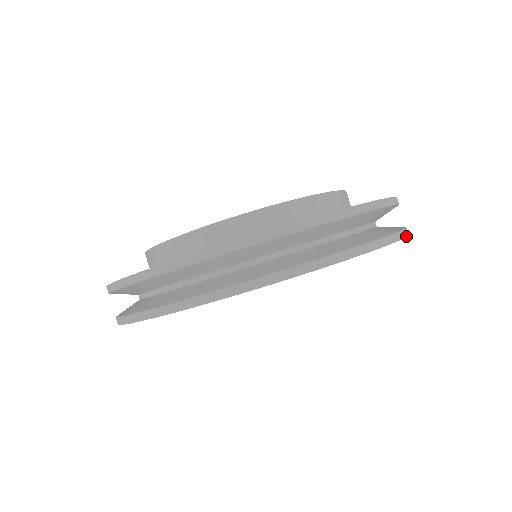
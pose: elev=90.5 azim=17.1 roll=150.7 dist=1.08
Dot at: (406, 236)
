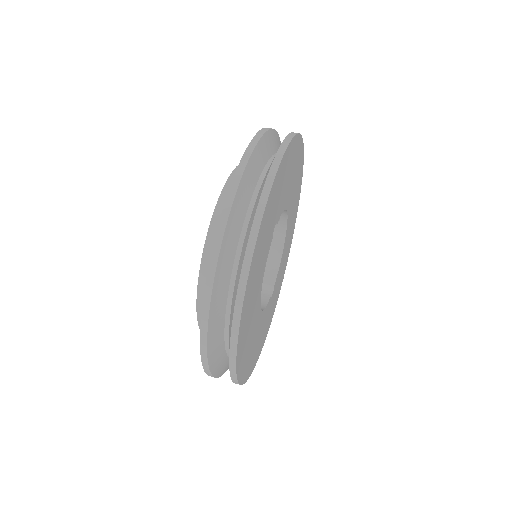
Dot at: occluded
